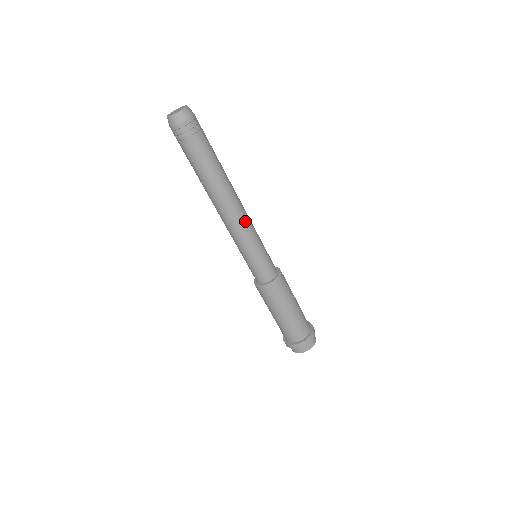
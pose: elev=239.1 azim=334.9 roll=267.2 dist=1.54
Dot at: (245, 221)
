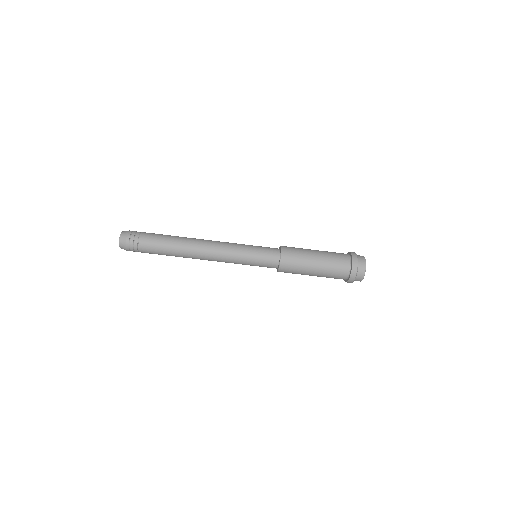
Dot at: (220, 248)
